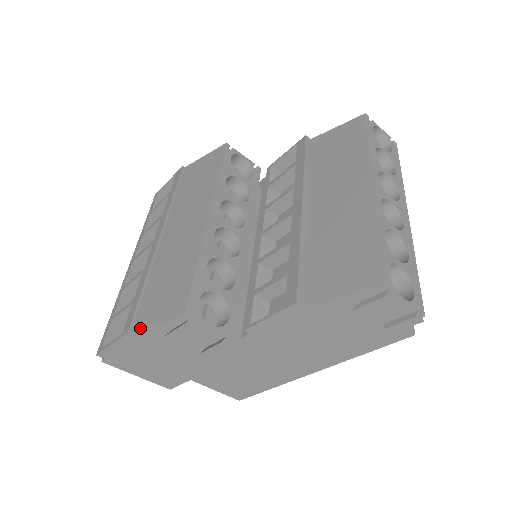
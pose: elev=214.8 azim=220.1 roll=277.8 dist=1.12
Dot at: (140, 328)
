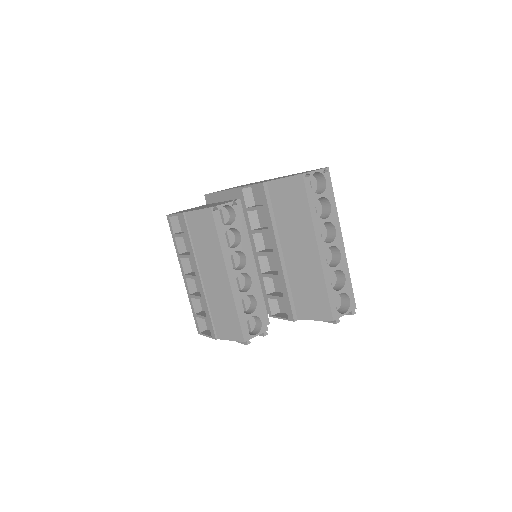
Dot at: (221, 338)
